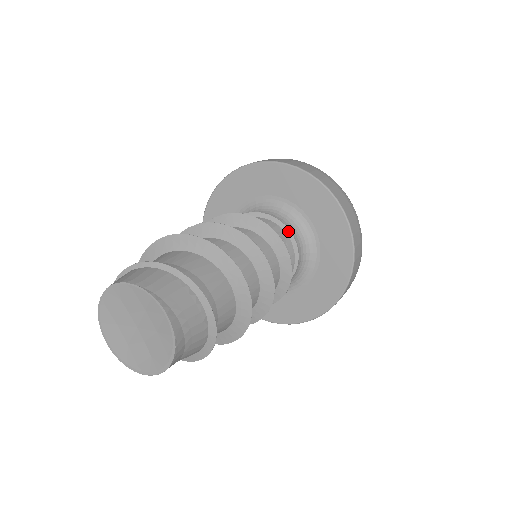
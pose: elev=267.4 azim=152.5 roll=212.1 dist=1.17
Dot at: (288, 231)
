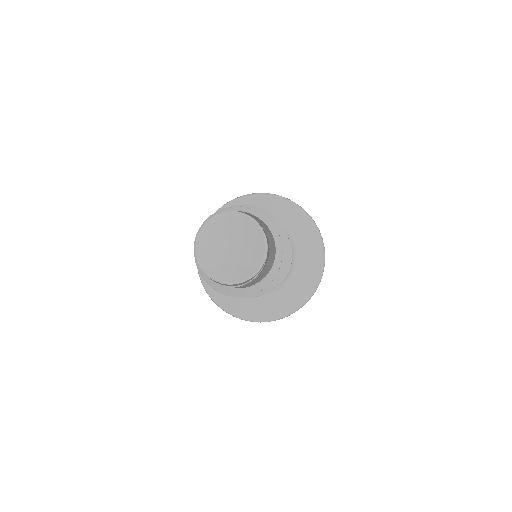
Dot at: occluded
